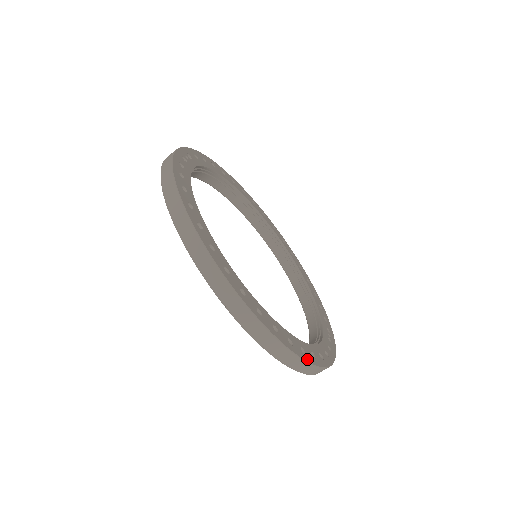
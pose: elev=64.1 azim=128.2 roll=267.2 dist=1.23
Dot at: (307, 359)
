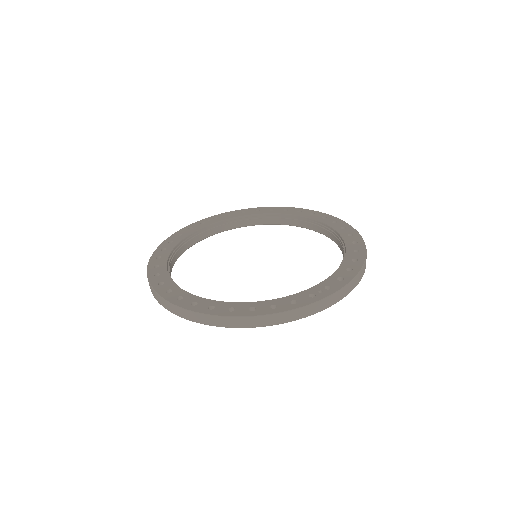
Dot at: (209, 312)
